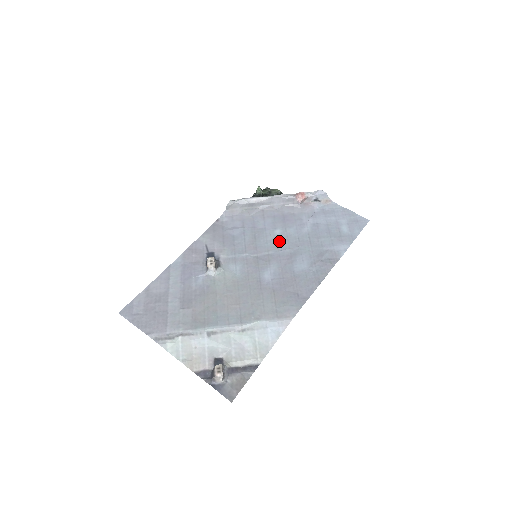
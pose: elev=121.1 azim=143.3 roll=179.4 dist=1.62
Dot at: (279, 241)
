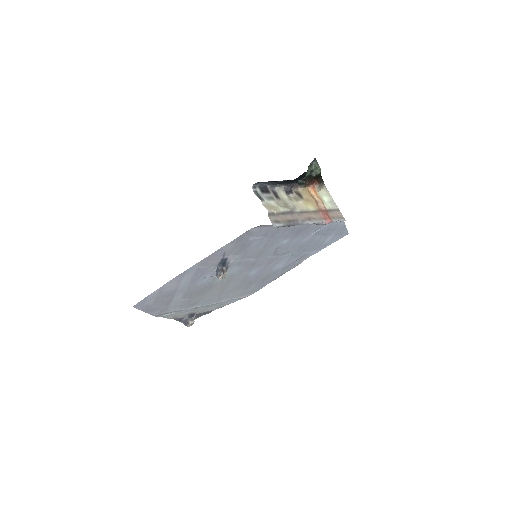
Dot at: (280, 249)
